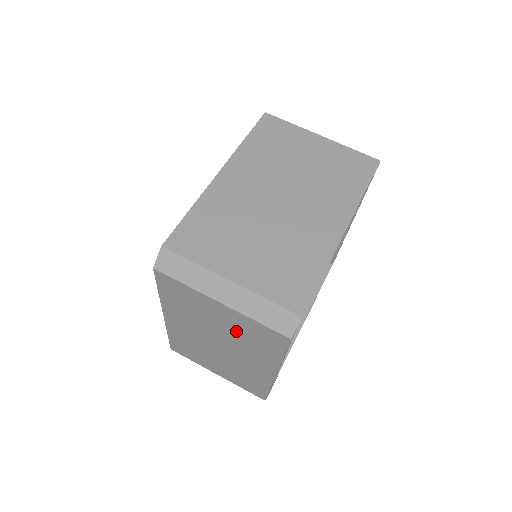
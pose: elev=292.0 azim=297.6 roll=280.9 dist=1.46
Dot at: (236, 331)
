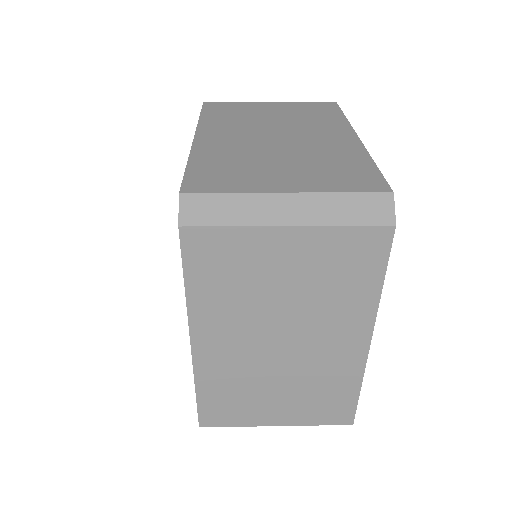
Dot at: (292, 115)
